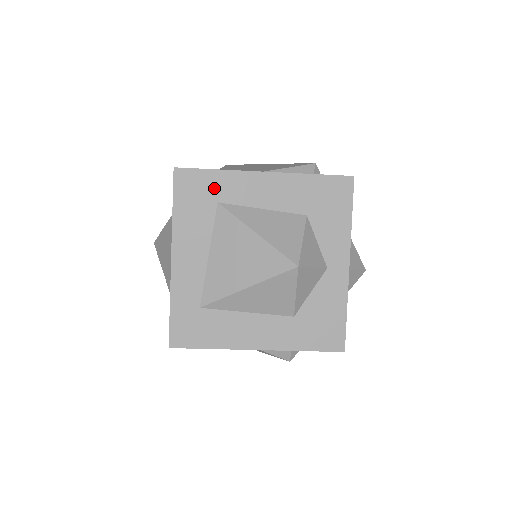
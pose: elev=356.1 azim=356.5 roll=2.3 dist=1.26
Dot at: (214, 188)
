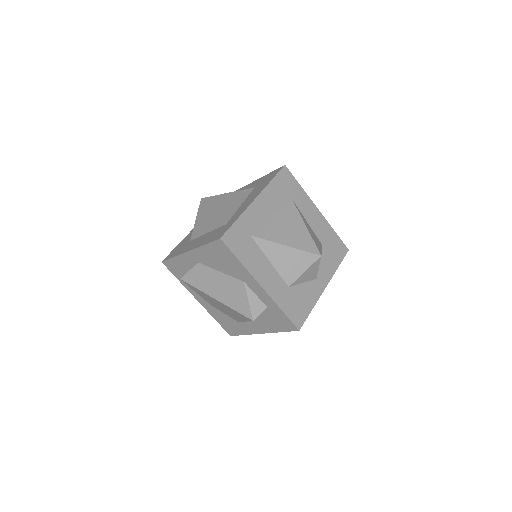
Dot at: (295, 192)
